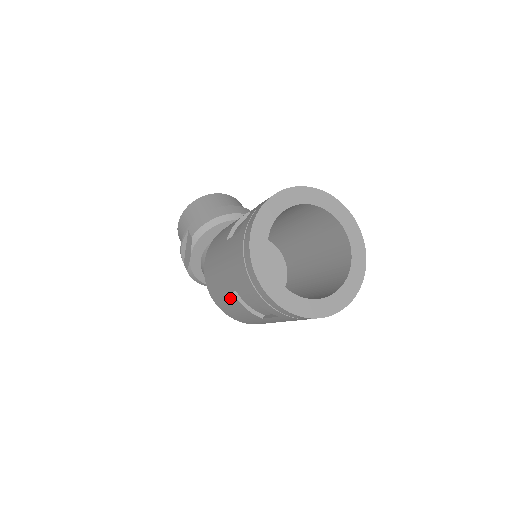
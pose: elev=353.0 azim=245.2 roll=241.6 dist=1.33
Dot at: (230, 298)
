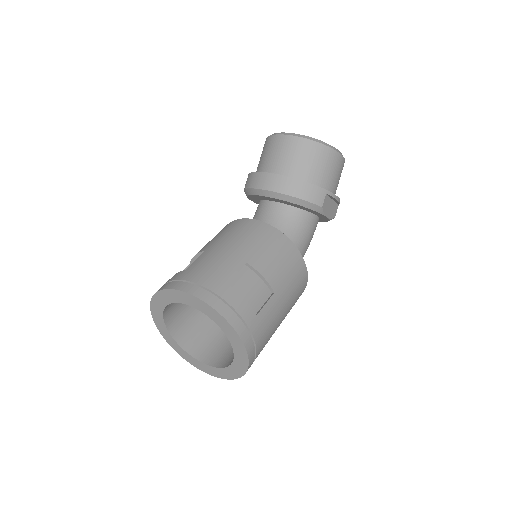
Dot at: occluded
